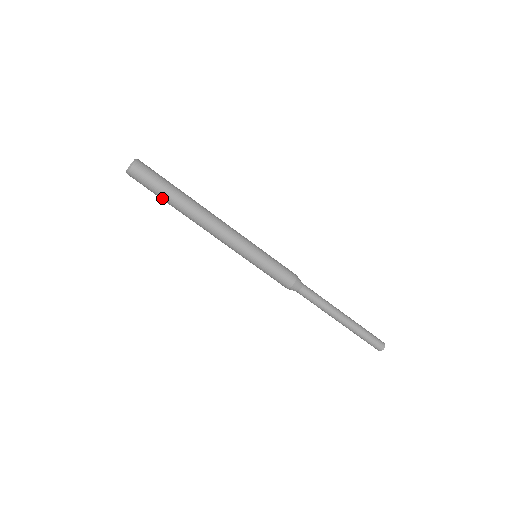
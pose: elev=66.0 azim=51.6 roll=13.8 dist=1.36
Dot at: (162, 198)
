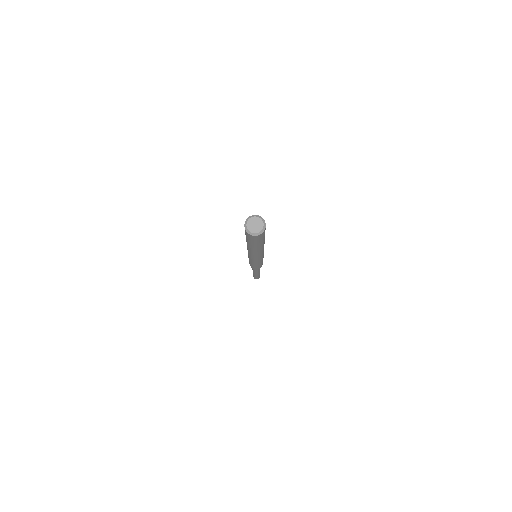
Dot at: (248, 242)
